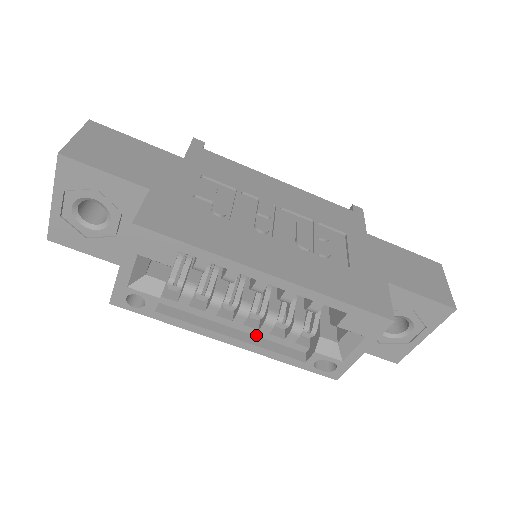
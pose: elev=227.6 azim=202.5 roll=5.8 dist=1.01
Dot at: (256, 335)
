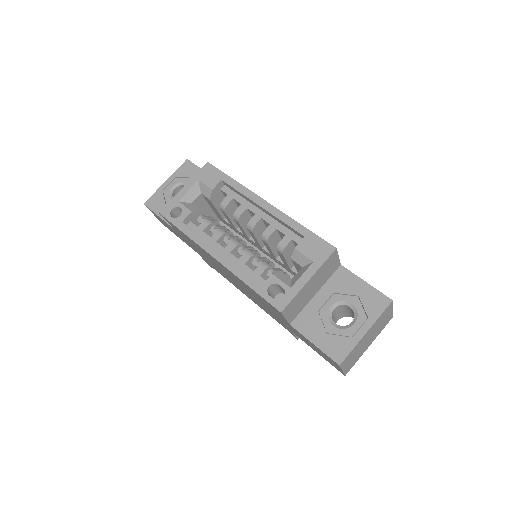
Dot at: (235, 264)
